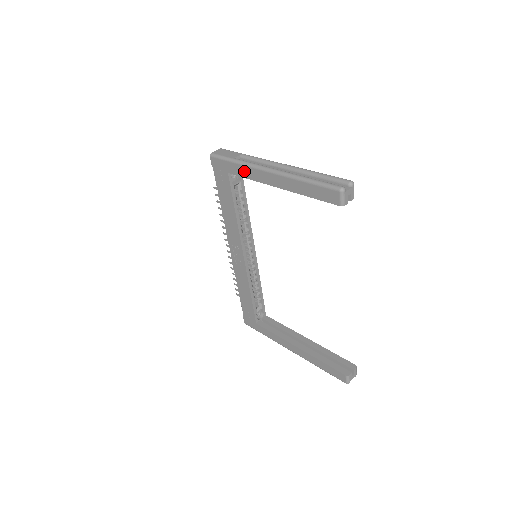
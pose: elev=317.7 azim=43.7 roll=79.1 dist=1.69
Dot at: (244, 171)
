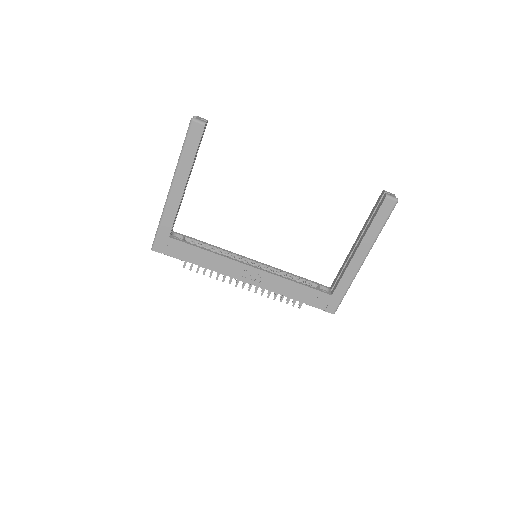
Dot at: (169, 216)
